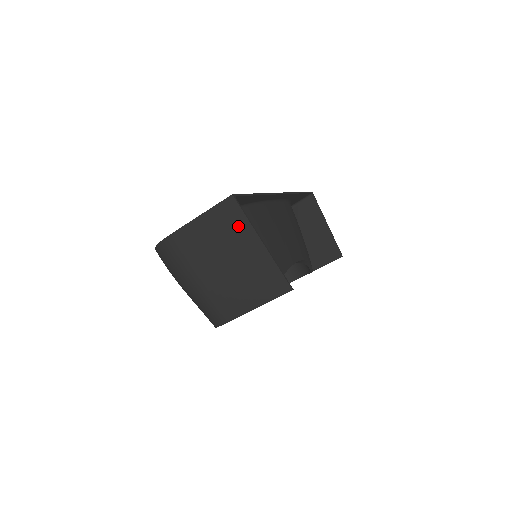
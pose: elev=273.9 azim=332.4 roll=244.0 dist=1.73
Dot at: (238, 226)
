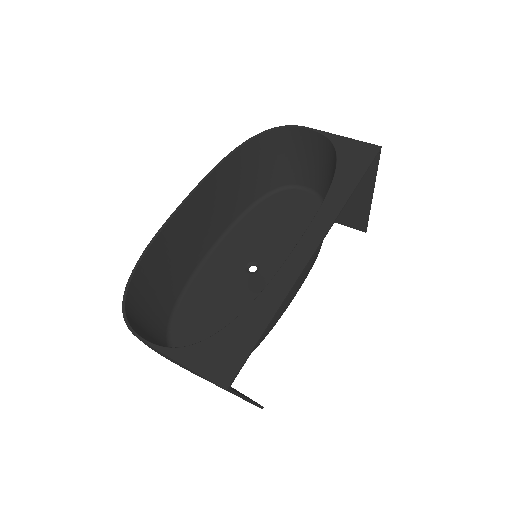
Dot at: occluded
